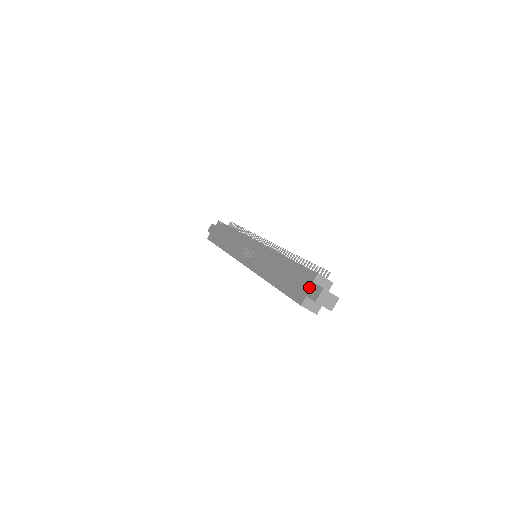
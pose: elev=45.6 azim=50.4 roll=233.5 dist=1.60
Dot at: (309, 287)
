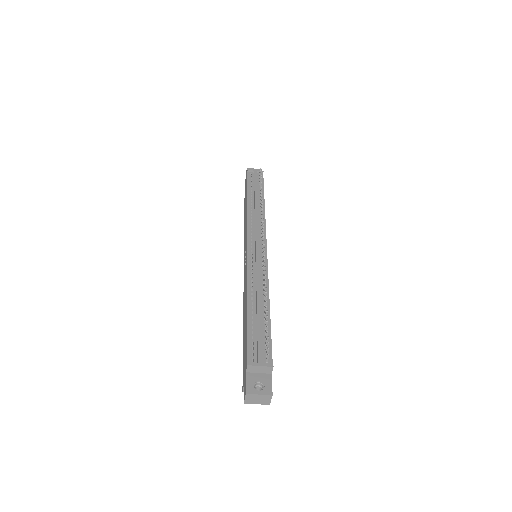
Dot at: (244, 376)
